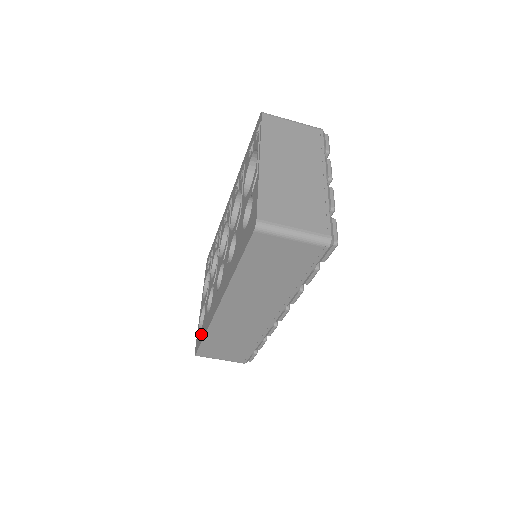
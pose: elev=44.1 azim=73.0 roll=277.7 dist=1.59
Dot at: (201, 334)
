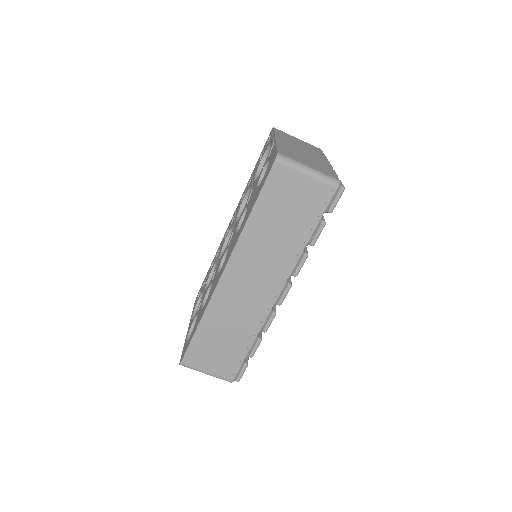
Dot at: (192, 334)
